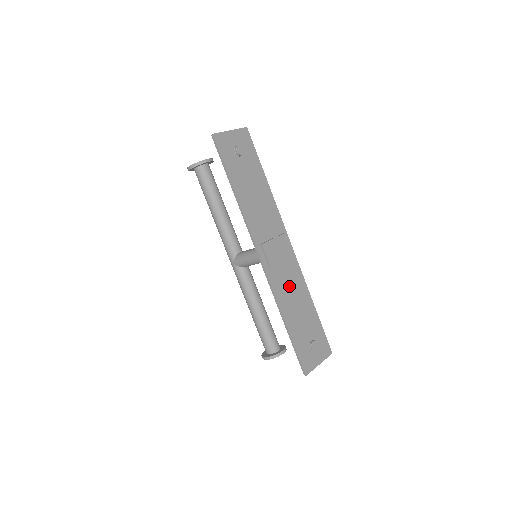
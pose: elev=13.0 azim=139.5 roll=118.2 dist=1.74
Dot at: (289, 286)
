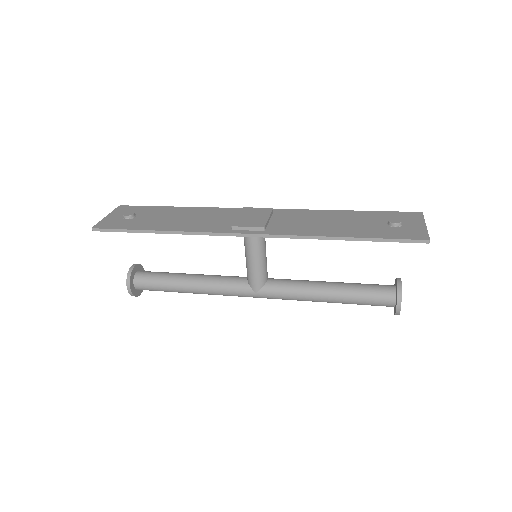
Dot at: (302, 223)
